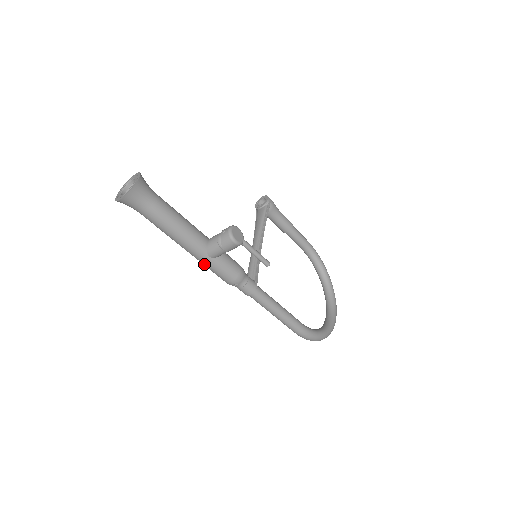
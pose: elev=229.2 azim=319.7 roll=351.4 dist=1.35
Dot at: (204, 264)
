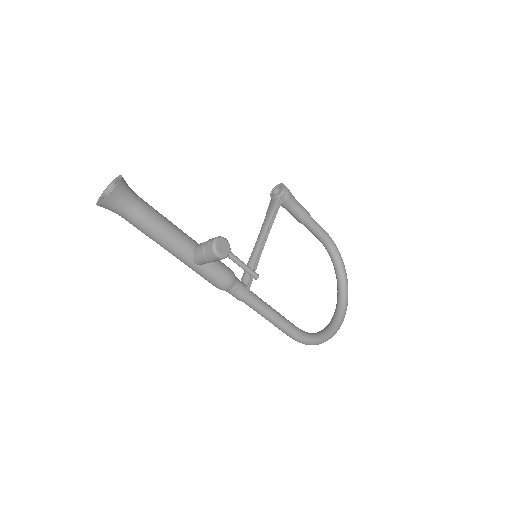
Dot at: occluded
